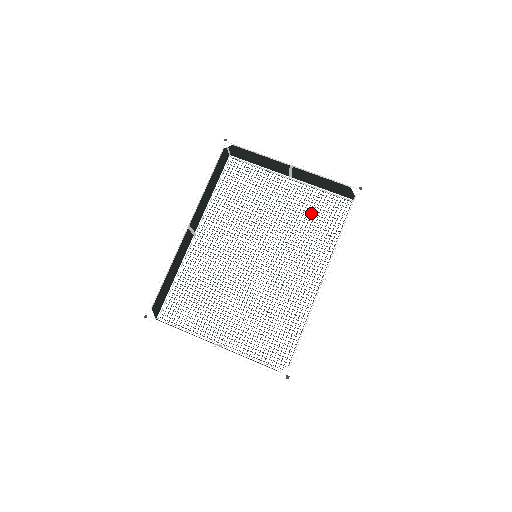
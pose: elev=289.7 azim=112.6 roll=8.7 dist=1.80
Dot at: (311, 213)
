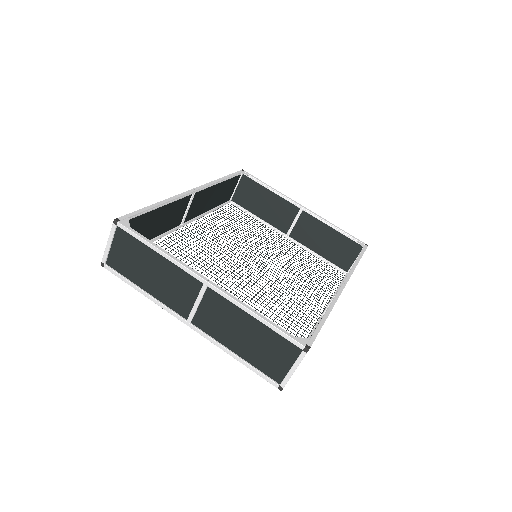
Dot at: occluded
